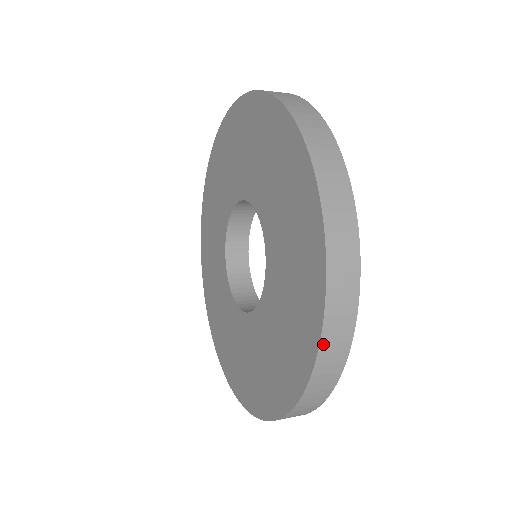
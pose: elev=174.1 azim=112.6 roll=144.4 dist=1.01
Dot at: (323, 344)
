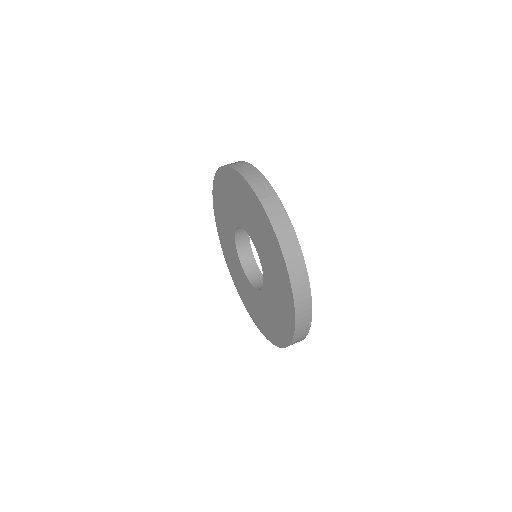
Dot at: (297, 324)
